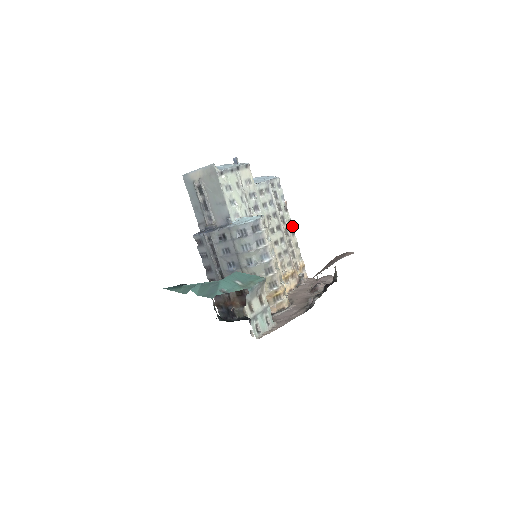
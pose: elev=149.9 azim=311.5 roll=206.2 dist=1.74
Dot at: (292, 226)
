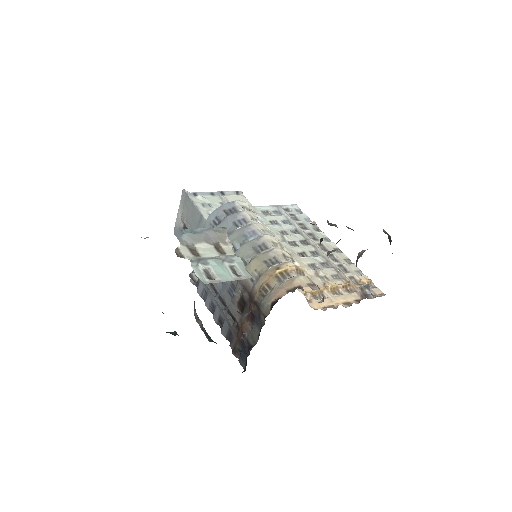
Dot at: (332, 243)
